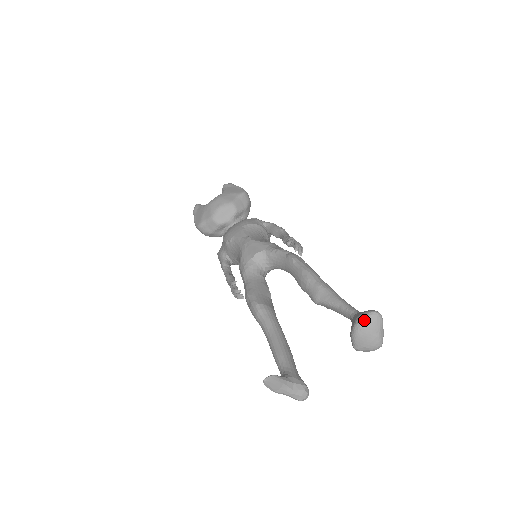
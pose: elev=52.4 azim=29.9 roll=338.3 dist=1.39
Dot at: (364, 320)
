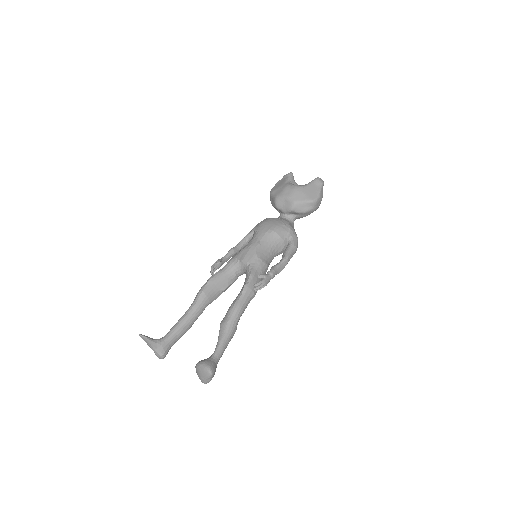
Dot at: (202, 367)
